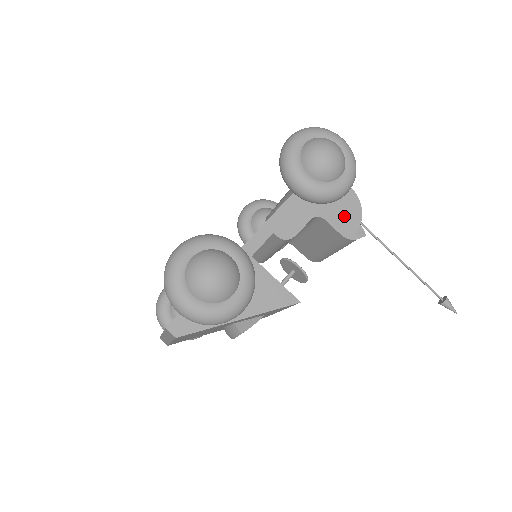
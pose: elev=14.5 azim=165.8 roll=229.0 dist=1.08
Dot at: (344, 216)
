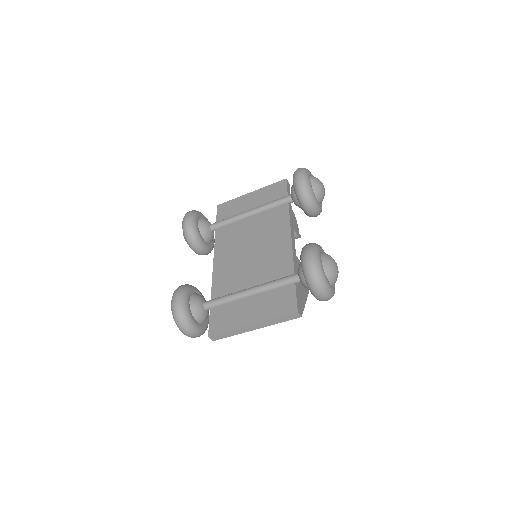
Dot at: (294, 223)
